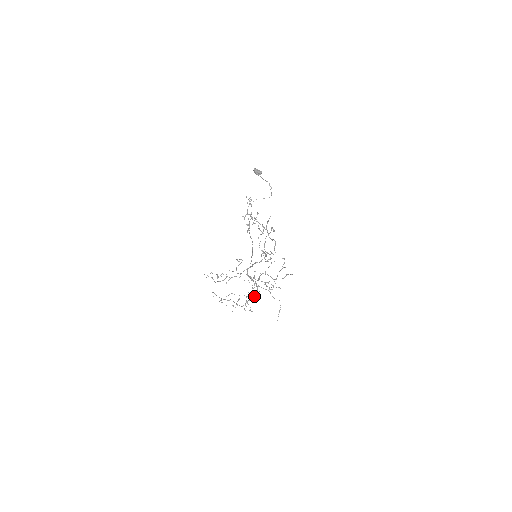
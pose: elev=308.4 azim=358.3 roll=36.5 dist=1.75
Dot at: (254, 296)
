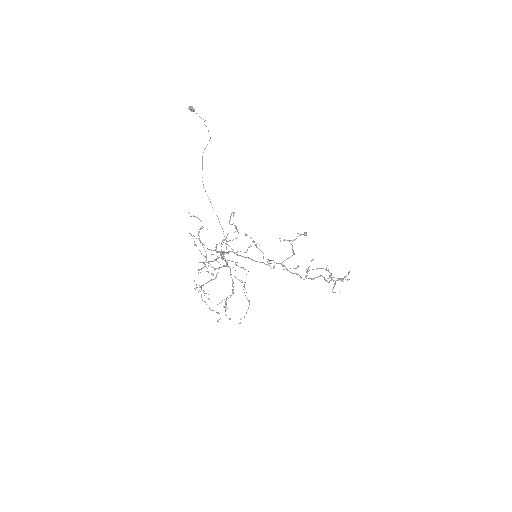
Dot at: (216, 277)
